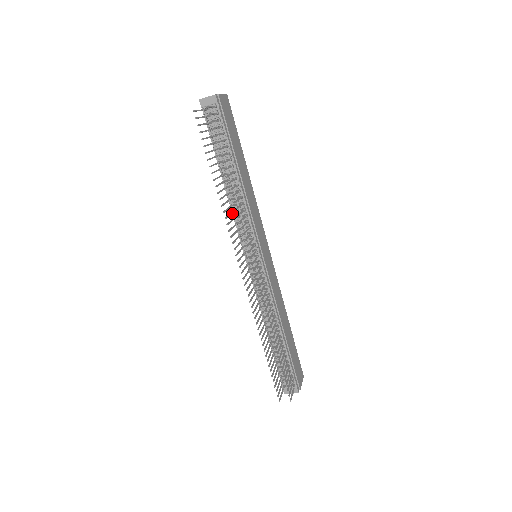
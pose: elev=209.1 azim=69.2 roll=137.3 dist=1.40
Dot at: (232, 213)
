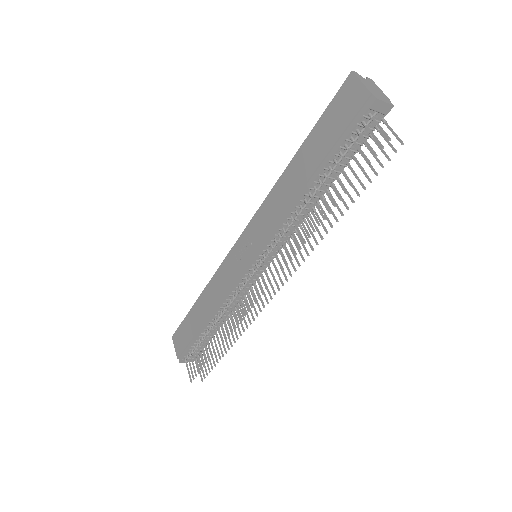
Dot at: (290, 228)
